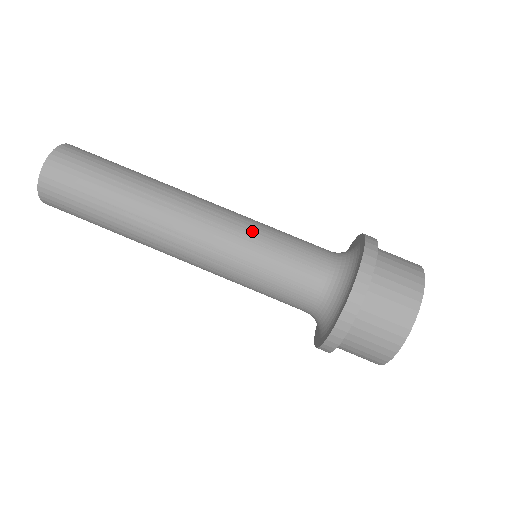
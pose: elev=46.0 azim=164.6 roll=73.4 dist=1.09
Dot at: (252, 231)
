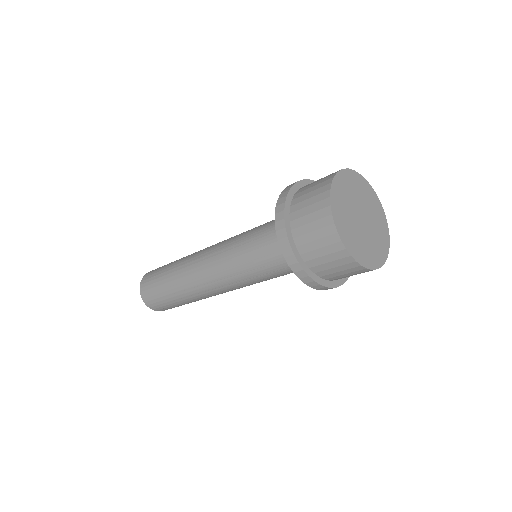
Dot at: (230, 250)
